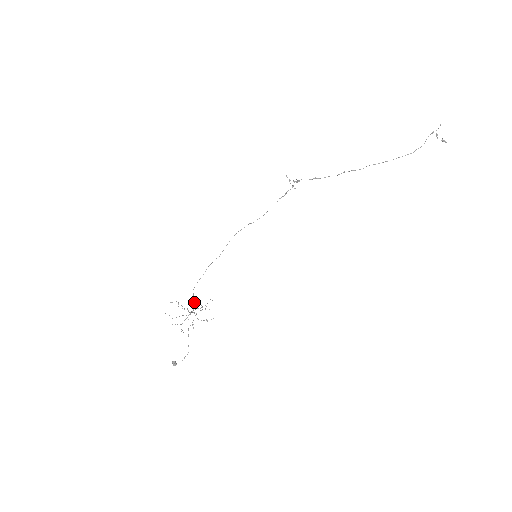
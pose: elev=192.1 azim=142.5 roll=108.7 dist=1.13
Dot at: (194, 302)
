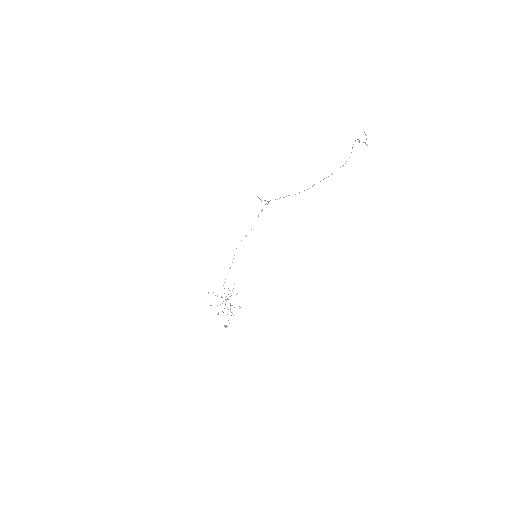
Dot at: (226, 296)
